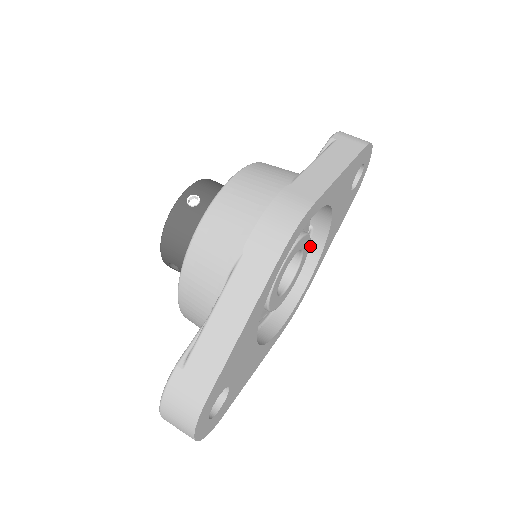
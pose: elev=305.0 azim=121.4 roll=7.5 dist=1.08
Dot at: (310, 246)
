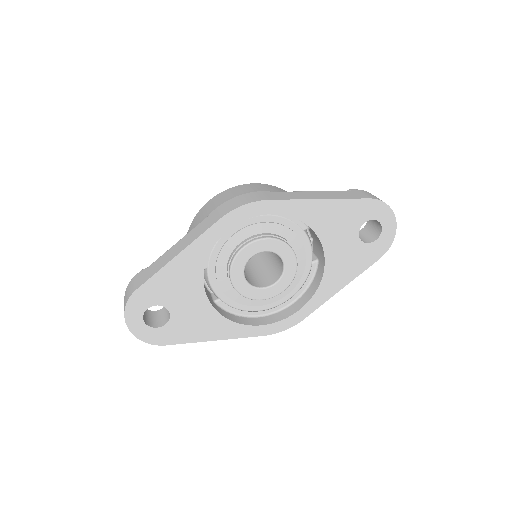
Dot at: (315, 278)
